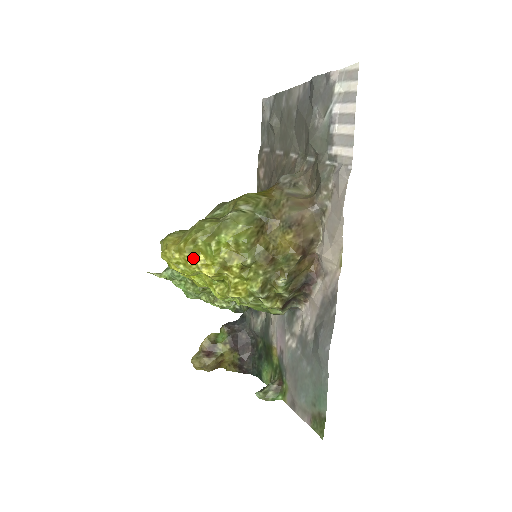
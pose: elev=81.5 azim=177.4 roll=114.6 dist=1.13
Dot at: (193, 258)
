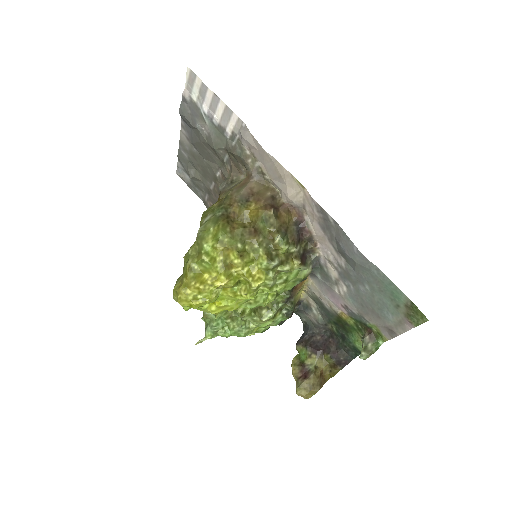
Dot at: (201, 282)
